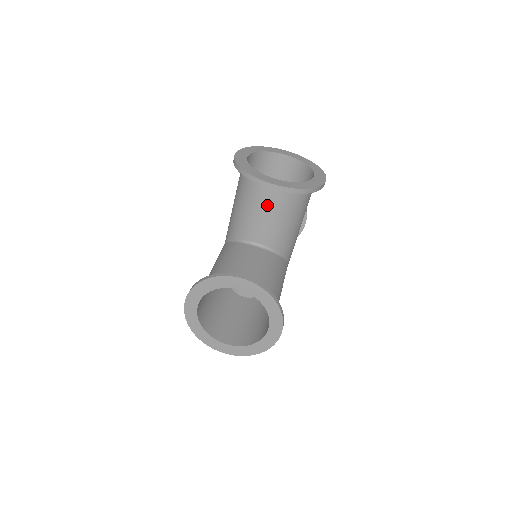
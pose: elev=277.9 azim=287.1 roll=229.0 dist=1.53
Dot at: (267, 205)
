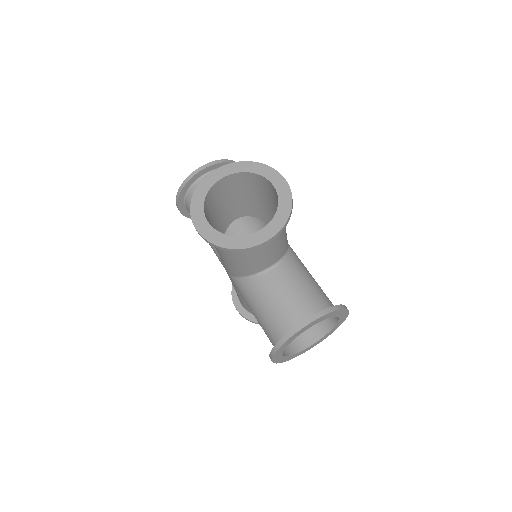
Dot at: (264, 247)
